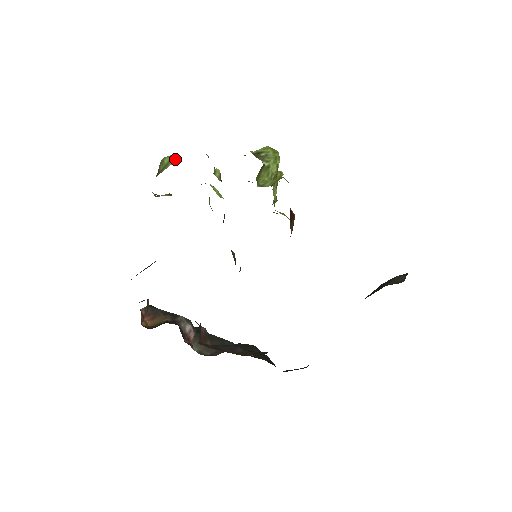
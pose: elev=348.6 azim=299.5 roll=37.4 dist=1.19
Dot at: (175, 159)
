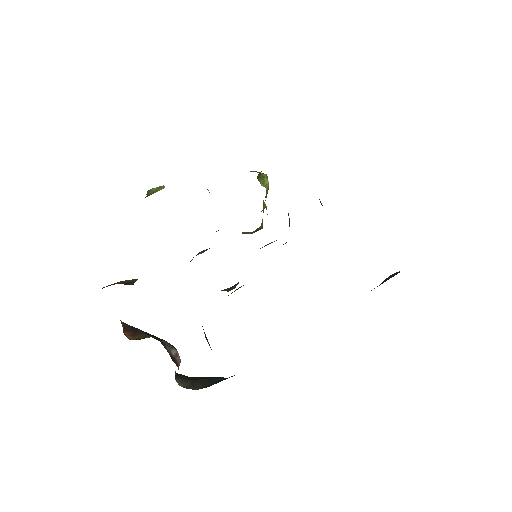
Dot at: (164, 187)
